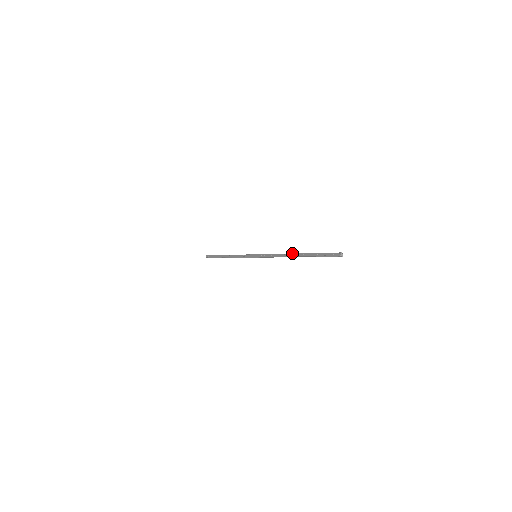
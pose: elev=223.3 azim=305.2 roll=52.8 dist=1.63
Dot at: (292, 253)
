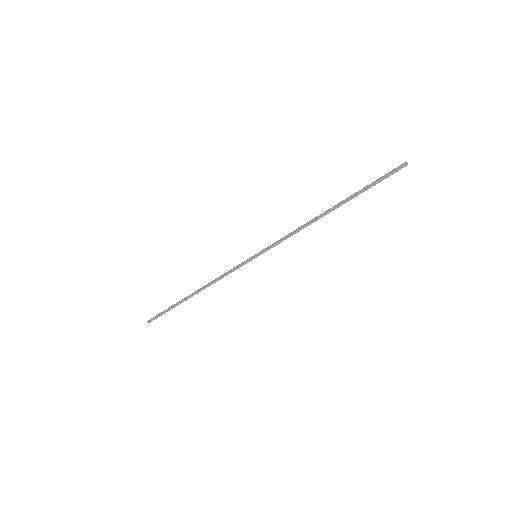
Dot at: (325, 211)
